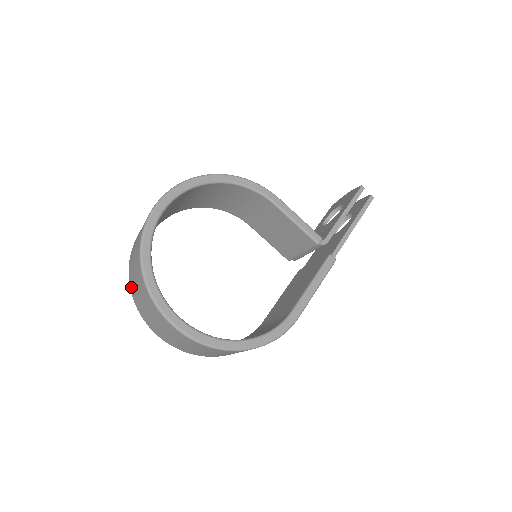
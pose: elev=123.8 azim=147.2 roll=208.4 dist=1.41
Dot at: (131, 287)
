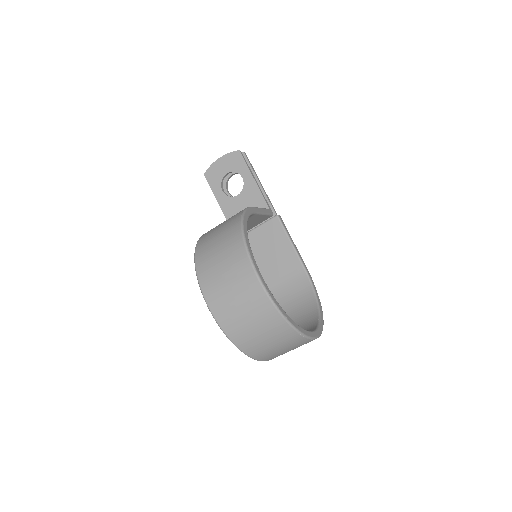
Dot at: (255, 354)
